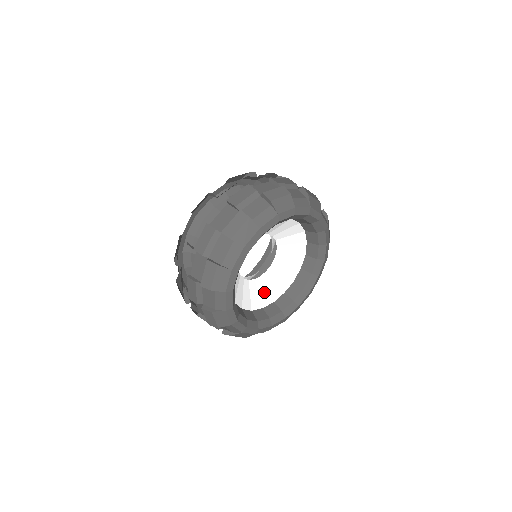
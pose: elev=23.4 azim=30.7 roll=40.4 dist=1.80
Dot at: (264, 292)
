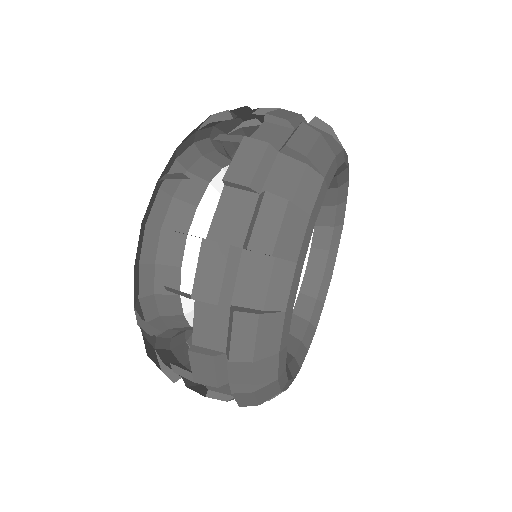
Dot at: occluded
